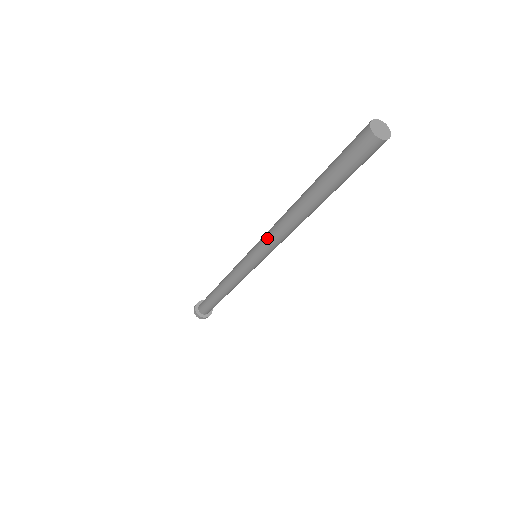
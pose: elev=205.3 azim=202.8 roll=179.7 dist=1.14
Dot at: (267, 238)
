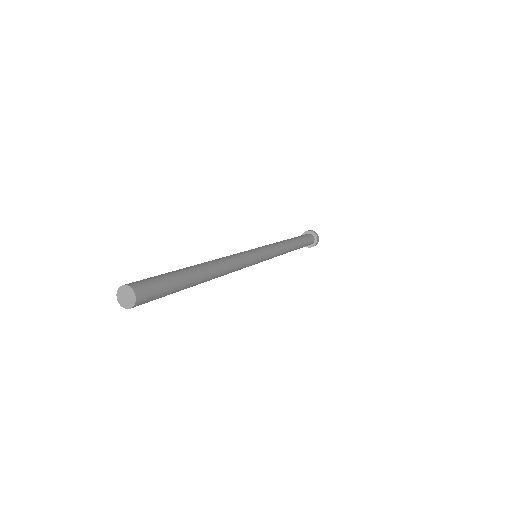
Dot at: occluded
